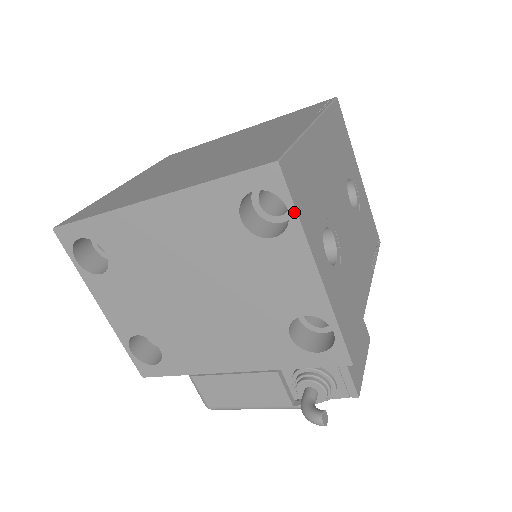
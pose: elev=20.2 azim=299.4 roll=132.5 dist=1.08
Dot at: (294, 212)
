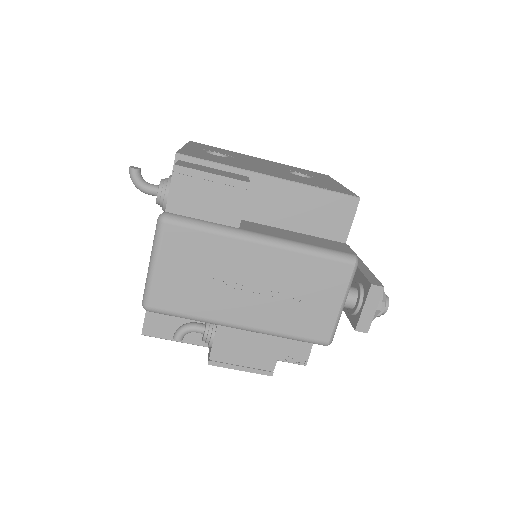
Dot at: occluded
